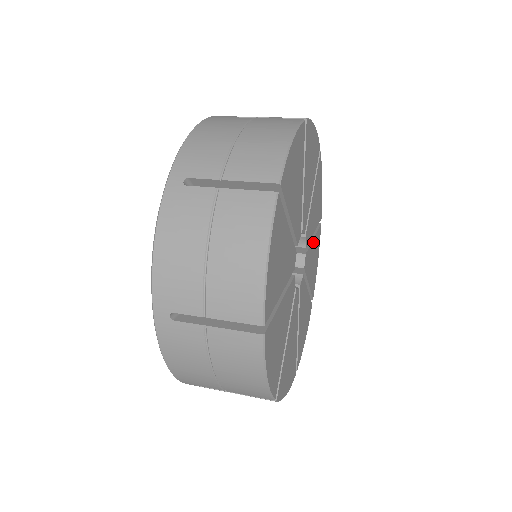
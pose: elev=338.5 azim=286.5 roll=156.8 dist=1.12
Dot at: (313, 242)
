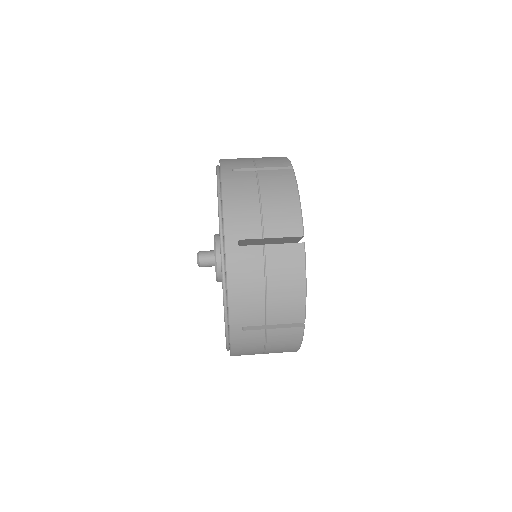
Dot at: occluded
